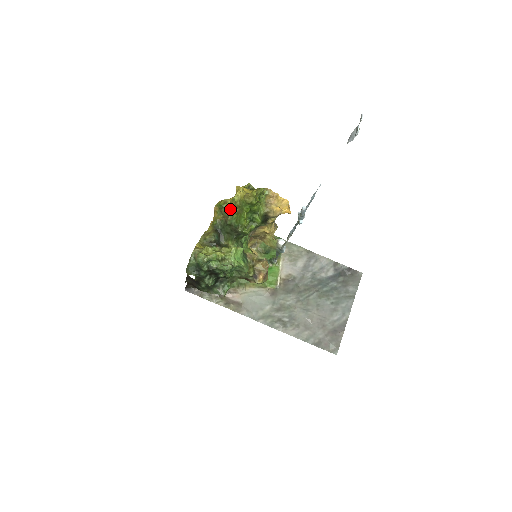
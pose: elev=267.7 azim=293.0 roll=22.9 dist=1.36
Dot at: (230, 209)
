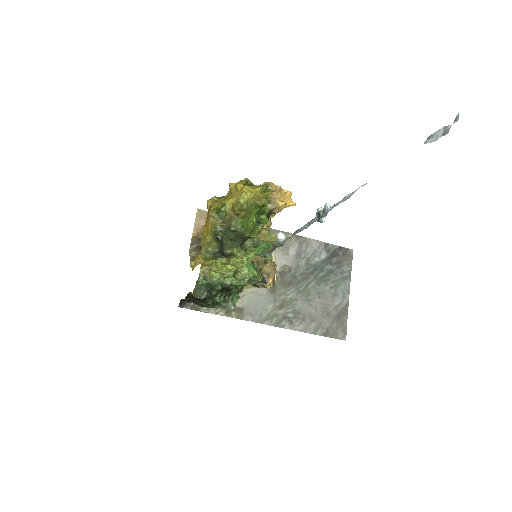
Dot at: (232, 213)
